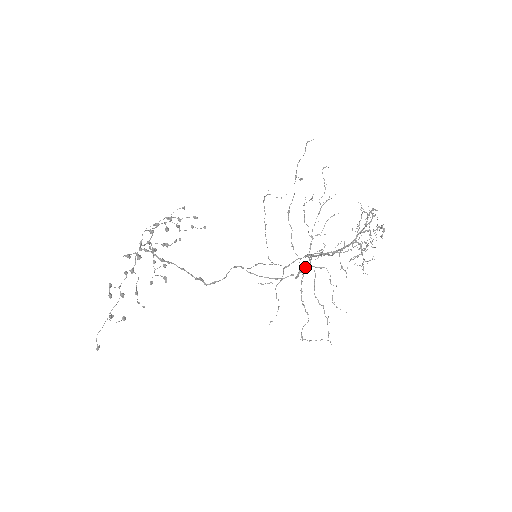
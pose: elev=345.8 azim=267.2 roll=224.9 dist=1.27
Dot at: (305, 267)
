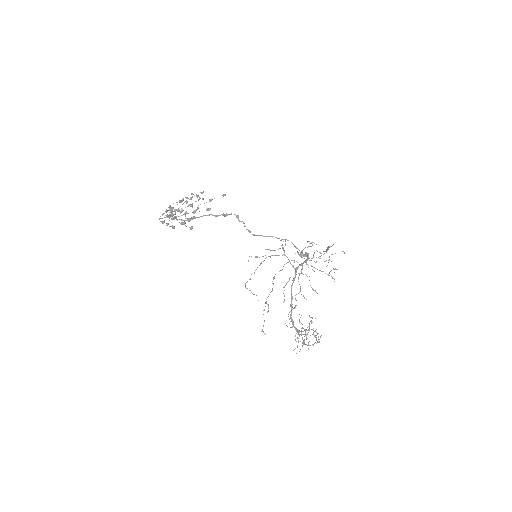
Dot at: (303, 256)
